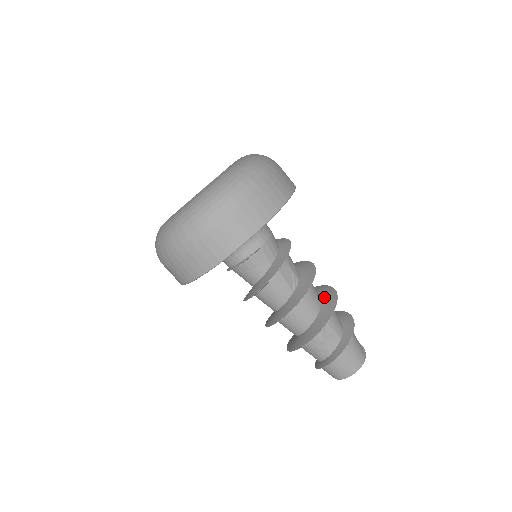
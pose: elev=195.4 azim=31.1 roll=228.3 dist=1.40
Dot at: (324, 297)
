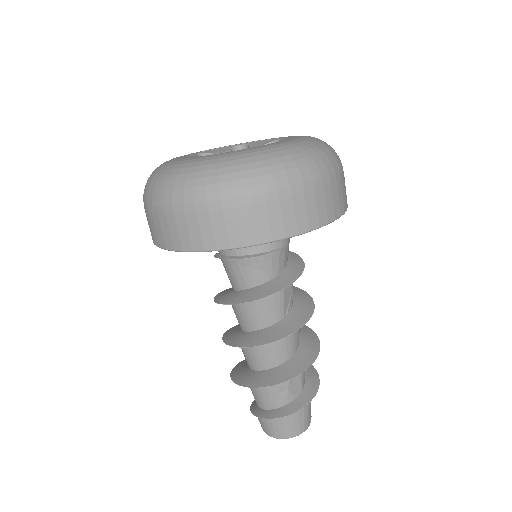
Dot at: (303, 336)
